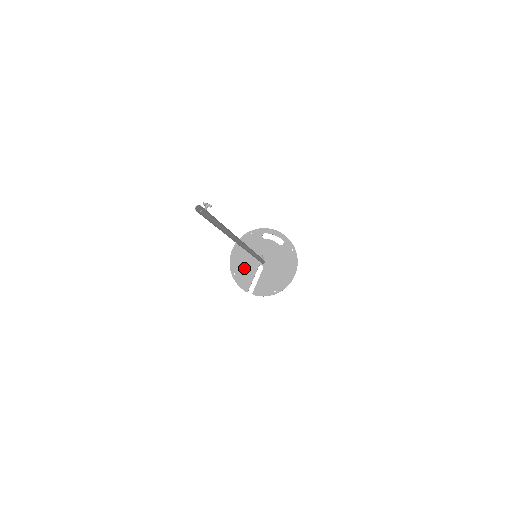
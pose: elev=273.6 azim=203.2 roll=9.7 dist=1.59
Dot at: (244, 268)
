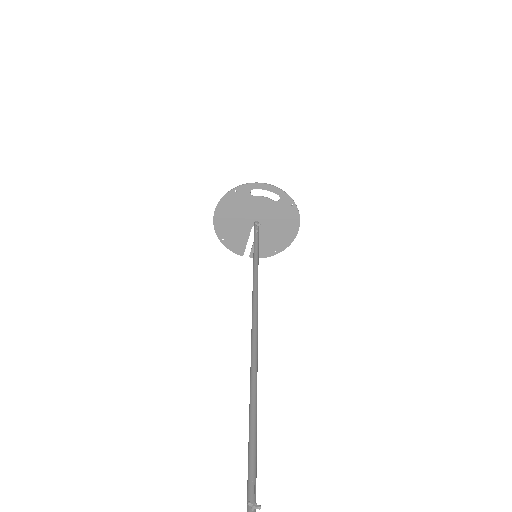
Dot at: (234, 232)
